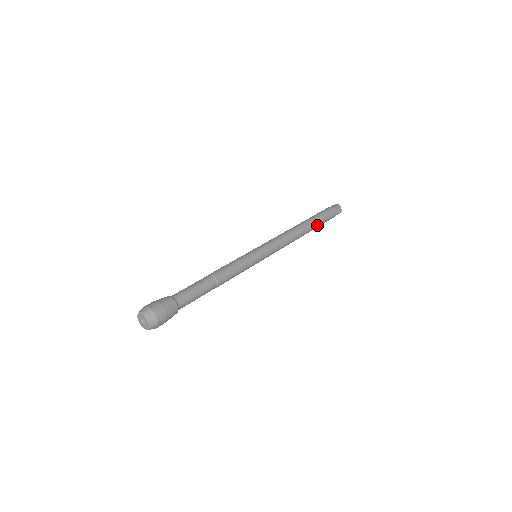
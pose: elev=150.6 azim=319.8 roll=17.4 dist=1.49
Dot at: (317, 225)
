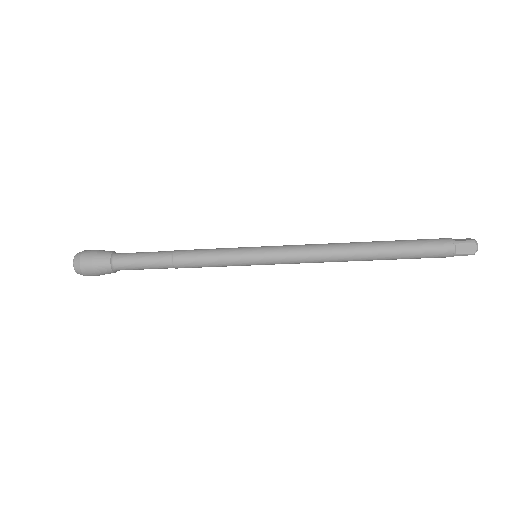
Dot at: (395, 243)
